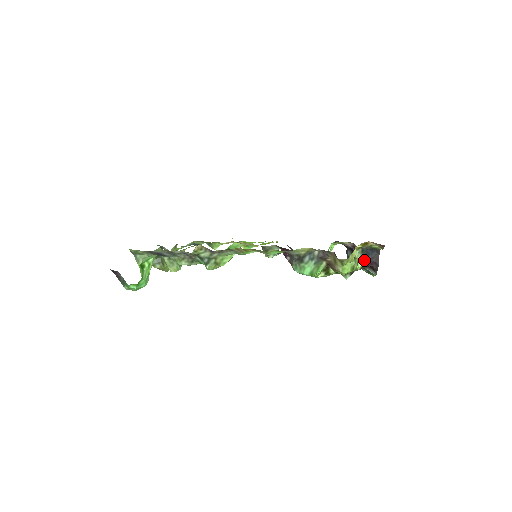
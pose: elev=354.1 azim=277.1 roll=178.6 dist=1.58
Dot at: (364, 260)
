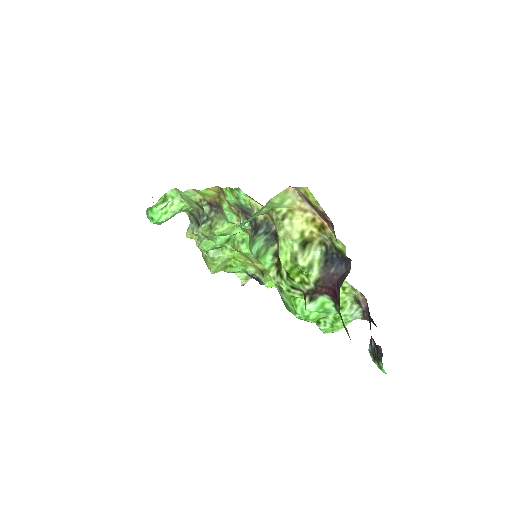
Dot at: (323, 269)
